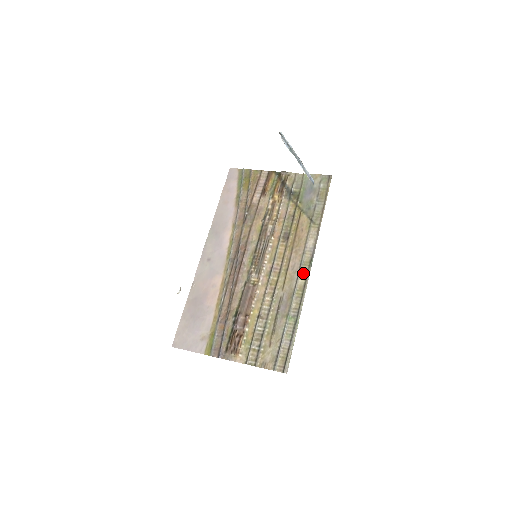
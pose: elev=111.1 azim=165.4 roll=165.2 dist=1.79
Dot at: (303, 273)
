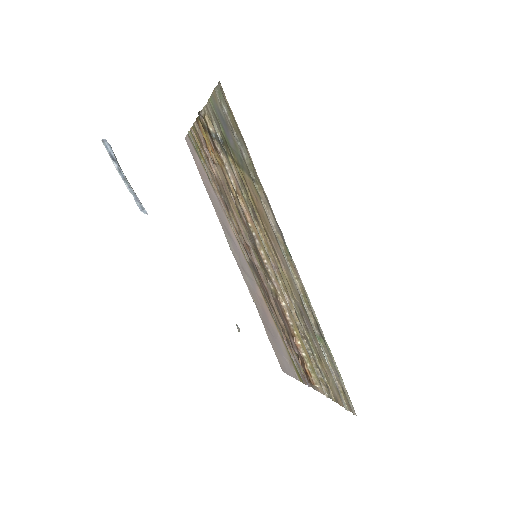
Dot at: (292, 269)
